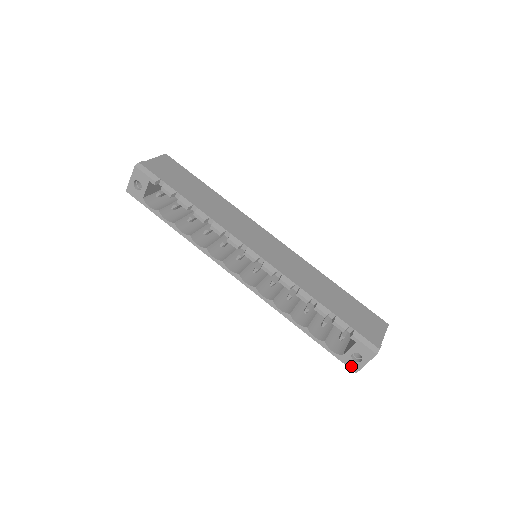
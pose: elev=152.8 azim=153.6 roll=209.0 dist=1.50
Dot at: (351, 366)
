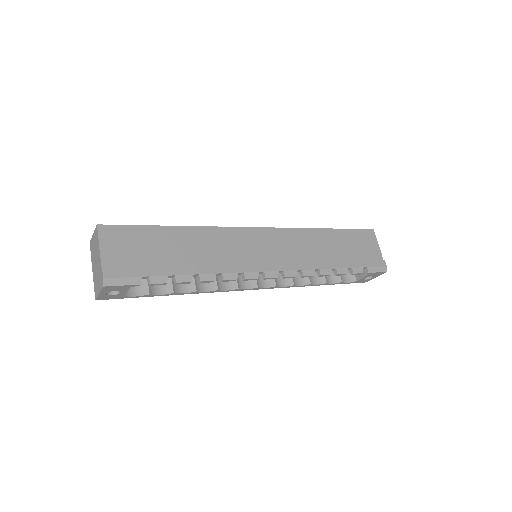
Dot at: (363, 282)
